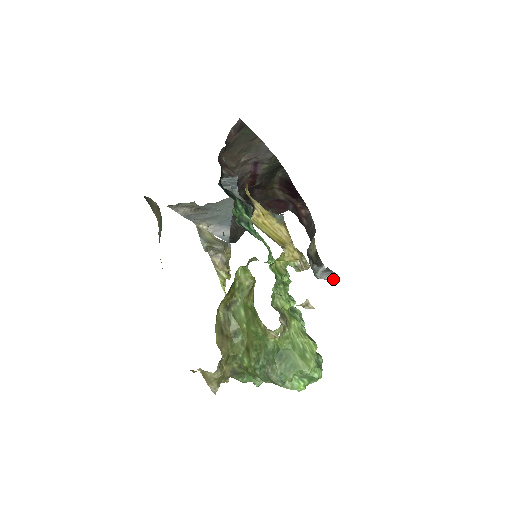
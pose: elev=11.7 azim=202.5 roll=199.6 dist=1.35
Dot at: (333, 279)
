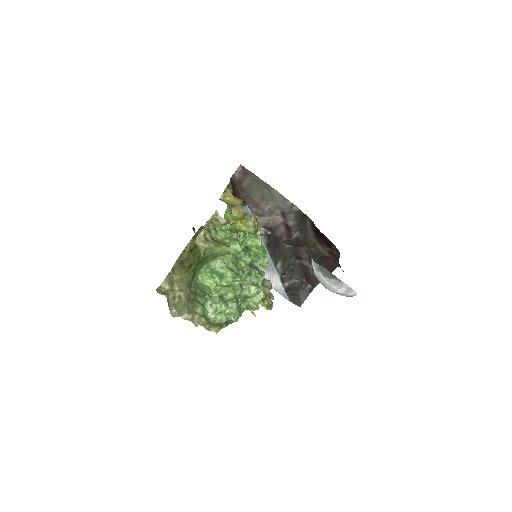
Dot at: (350, 295)
